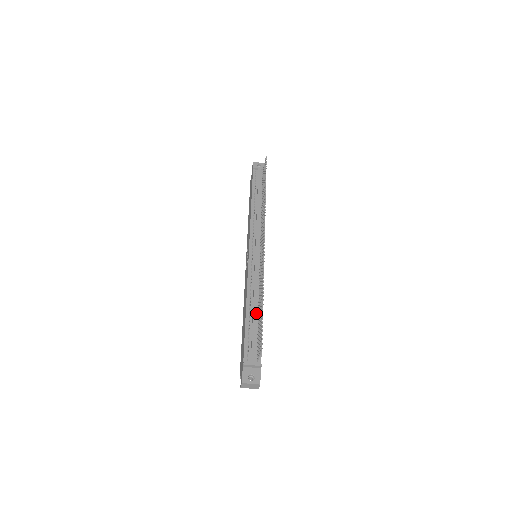
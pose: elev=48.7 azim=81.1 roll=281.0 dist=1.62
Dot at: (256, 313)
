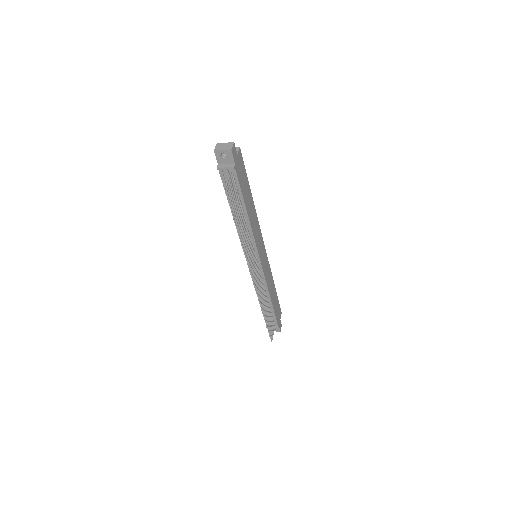
Dot at: occluded
